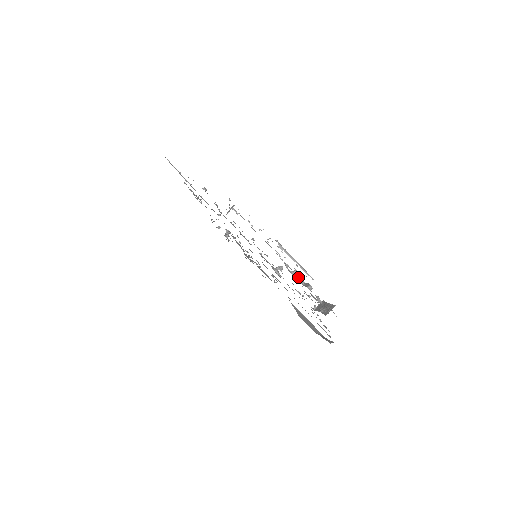
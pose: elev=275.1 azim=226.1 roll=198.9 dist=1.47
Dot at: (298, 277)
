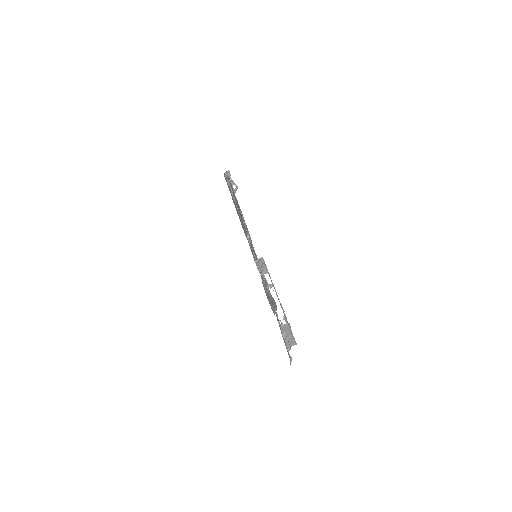
Dot at: (285, 337)
